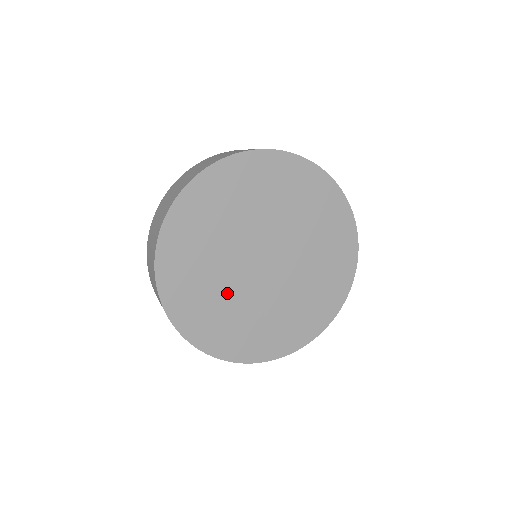
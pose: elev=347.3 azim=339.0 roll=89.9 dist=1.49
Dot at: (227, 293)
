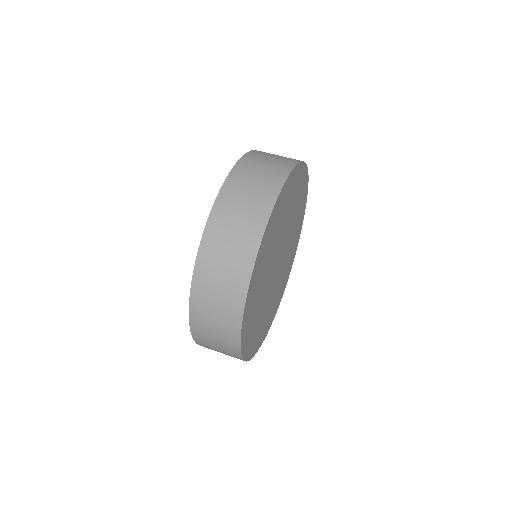
Dot at: (276, 291)
